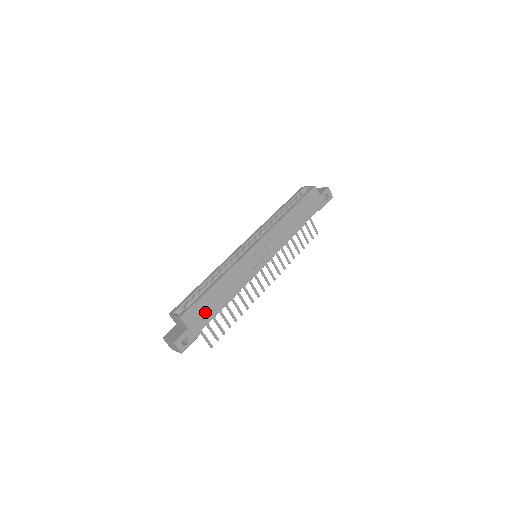
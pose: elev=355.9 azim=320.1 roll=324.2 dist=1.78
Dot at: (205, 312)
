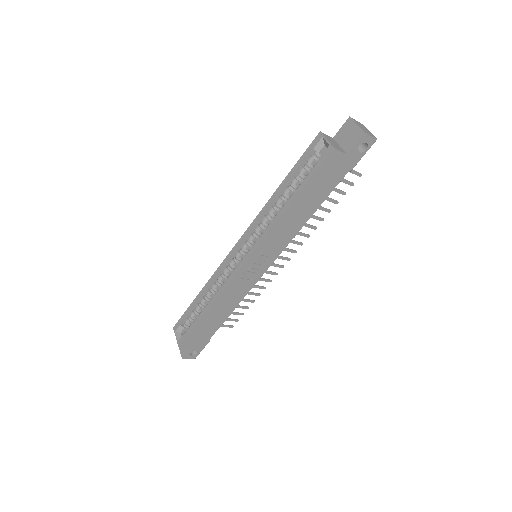
Dot at: (205, 332)
